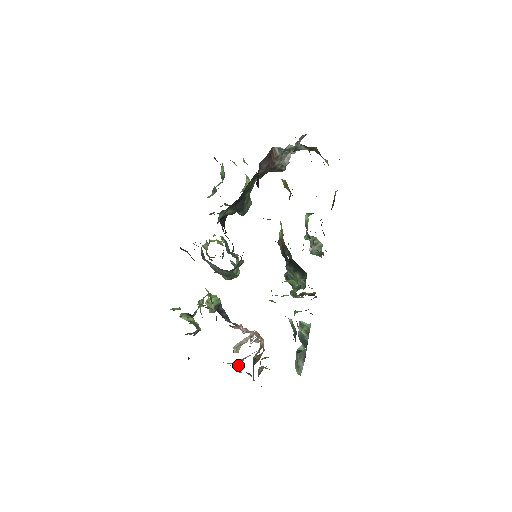
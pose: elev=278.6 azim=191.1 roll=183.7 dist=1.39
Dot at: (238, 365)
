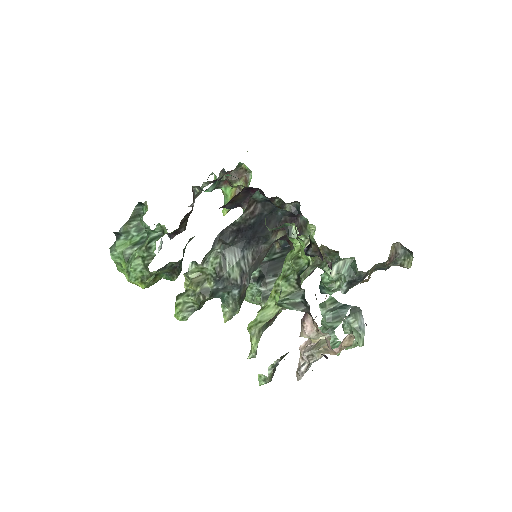
Dot at: occluded
